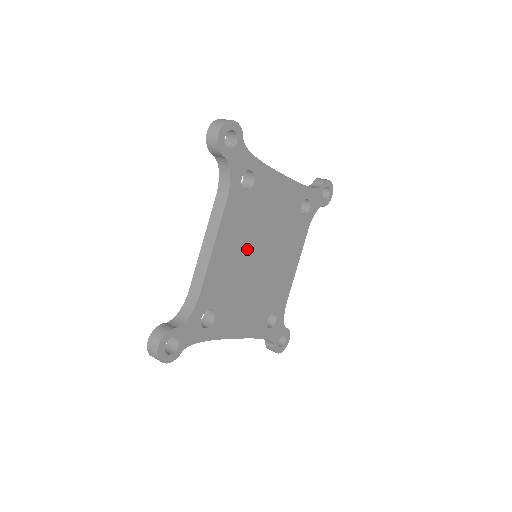
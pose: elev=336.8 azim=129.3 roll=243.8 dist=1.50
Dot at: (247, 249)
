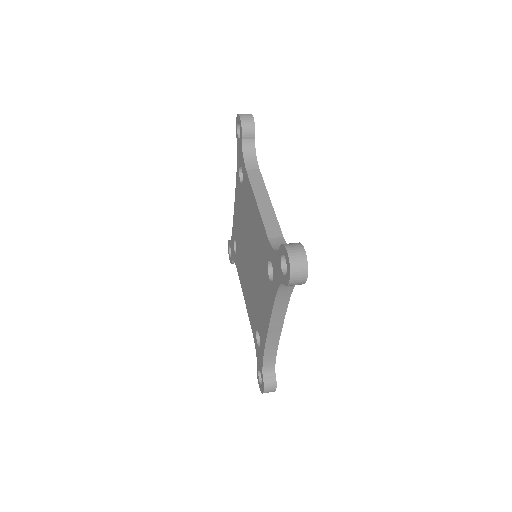
Dot at: occluded
